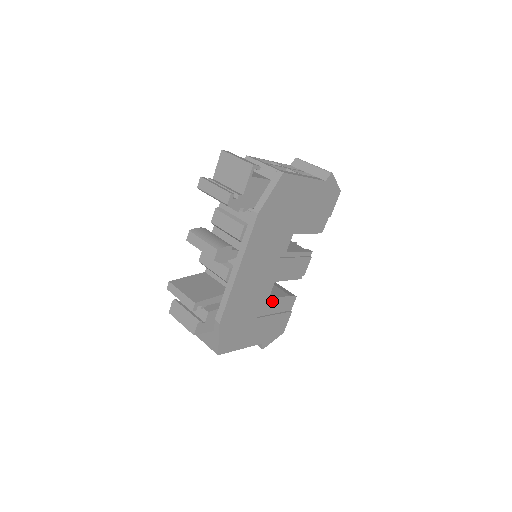
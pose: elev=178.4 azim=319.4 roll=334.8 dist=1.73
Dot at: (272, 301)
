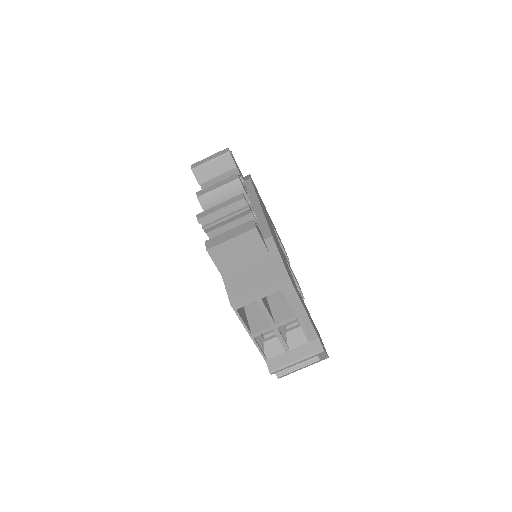
Dot at: occluded
